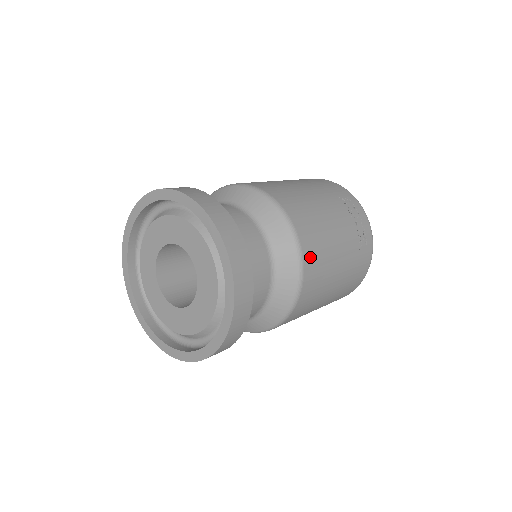
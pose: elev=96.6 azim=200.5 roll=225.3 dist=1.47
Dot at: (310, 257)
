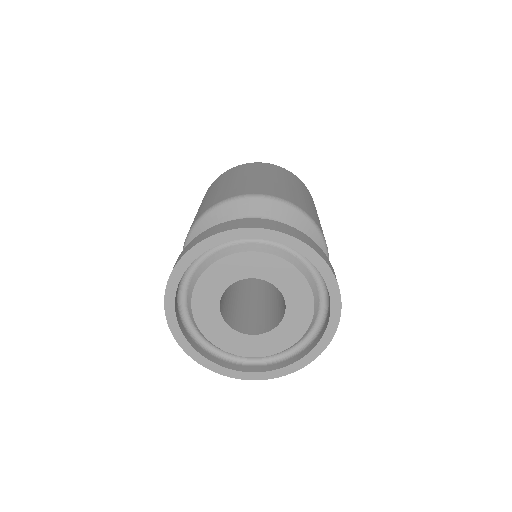
Dot at: occluded
